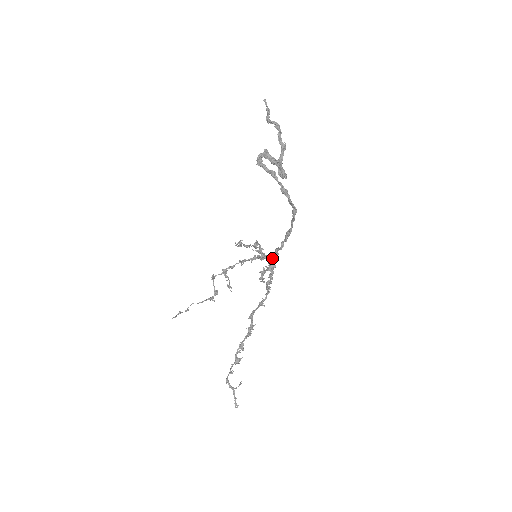
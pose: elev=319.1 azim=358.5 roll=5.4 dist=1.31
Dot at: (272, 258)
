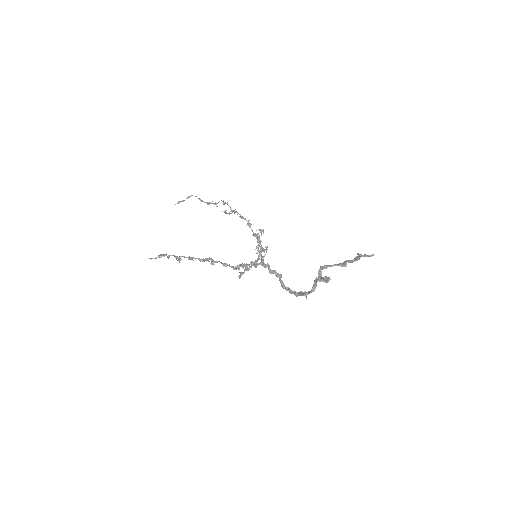
Dot at: occluded
